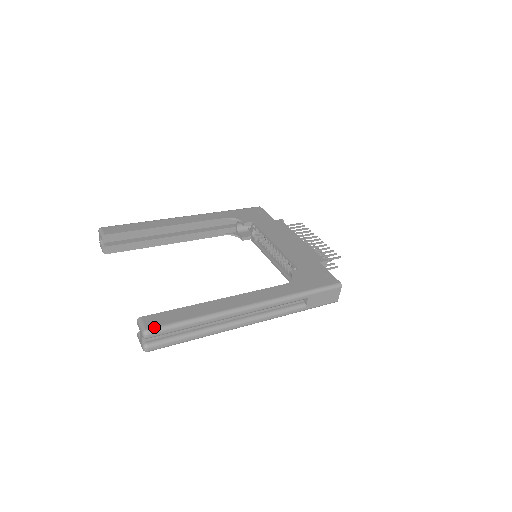
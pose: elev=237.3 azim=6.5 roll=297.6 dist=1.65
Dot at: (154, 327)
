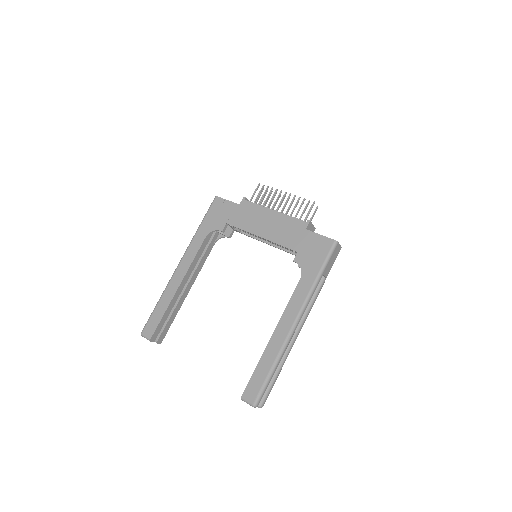
Dot at: (256, 398)
